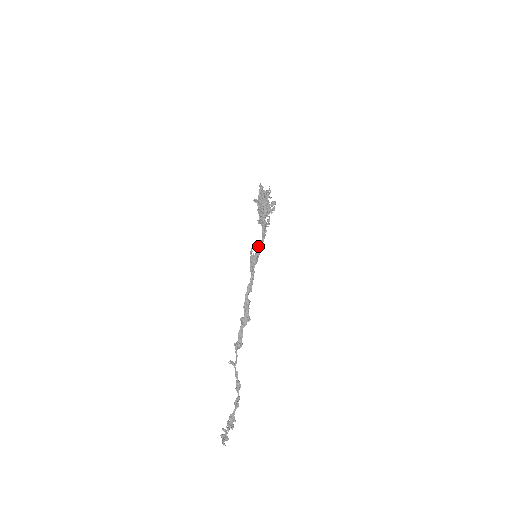
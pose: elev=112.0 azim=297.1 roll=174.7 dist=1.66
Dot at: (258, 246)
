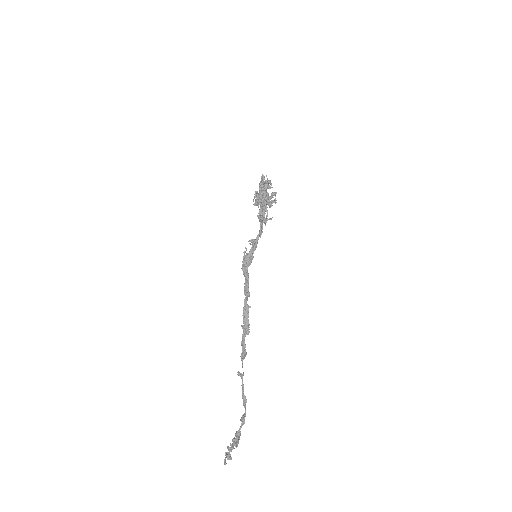
Dot at: (252, 245)
